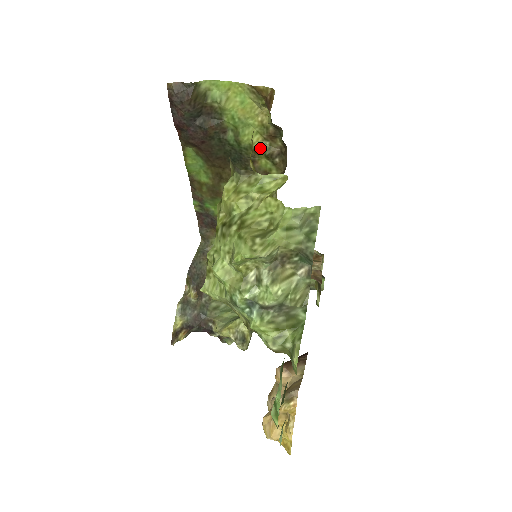
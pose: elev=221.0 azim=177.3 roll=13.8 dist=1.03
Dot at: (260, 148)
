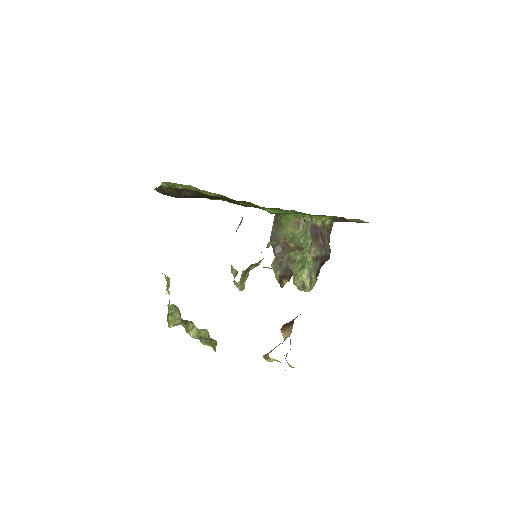
Dot at: (216, 195)
